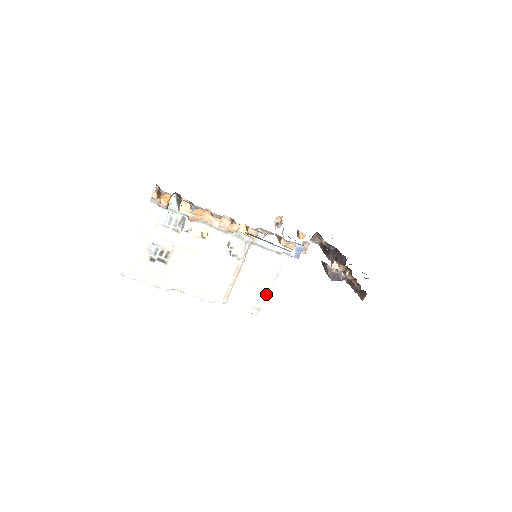
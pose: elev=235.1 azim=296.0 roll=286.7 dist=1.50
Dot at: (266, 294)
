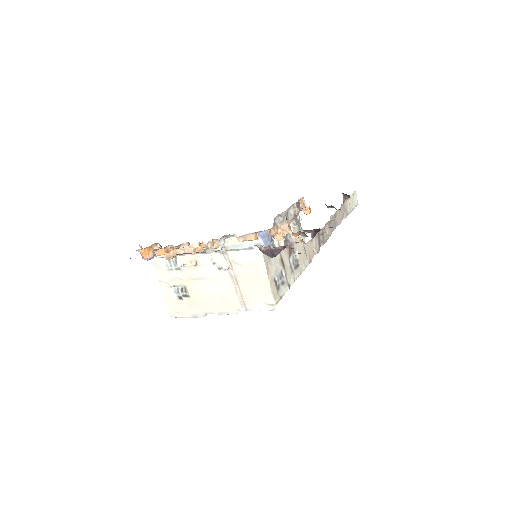
Dot at: (269, 288)
